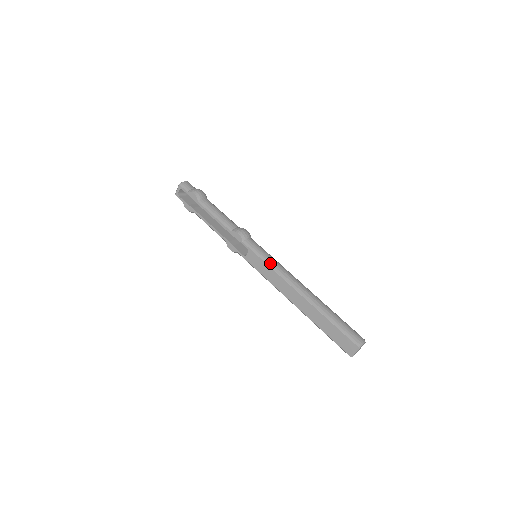
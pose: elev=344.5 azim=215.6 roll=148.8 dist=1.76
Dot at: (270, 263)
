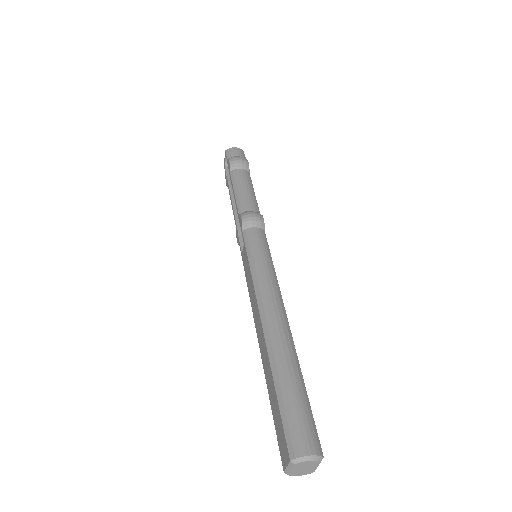
Dot at: (254, 268)
